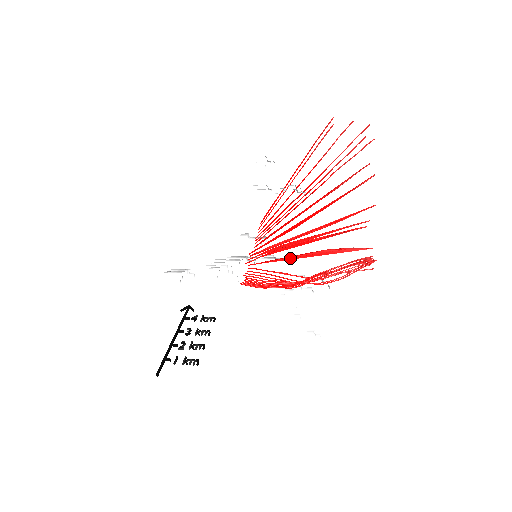
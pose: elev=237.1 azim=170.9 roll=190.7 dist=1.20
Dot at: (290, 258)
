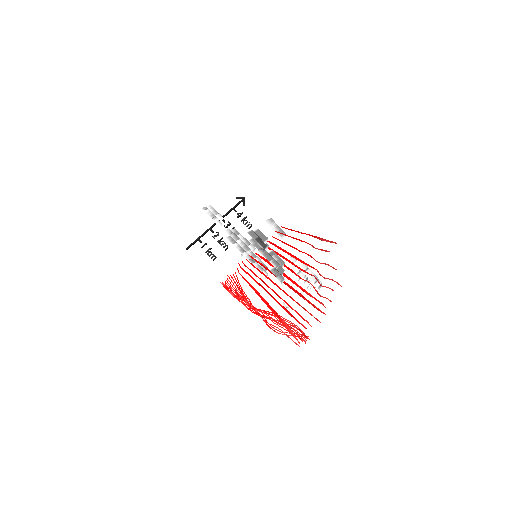
Dot at: (258, 294)
